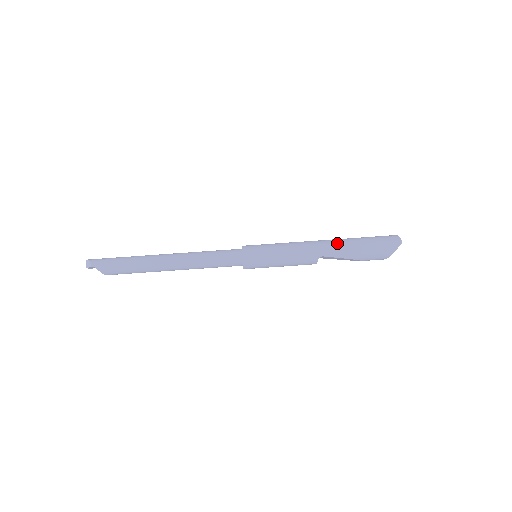
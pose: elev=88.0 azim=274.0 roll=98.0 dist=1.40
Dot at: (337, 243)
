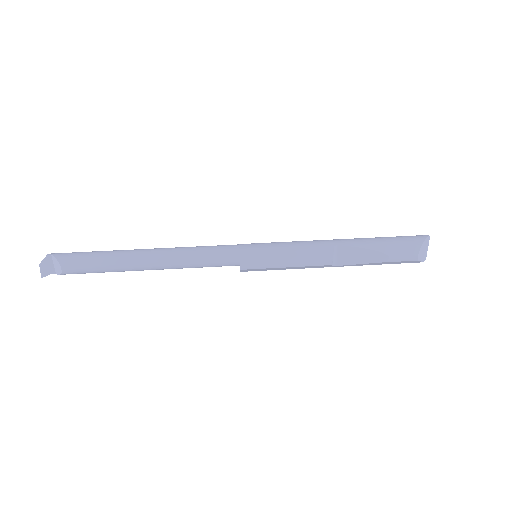
Dot at: occluded
